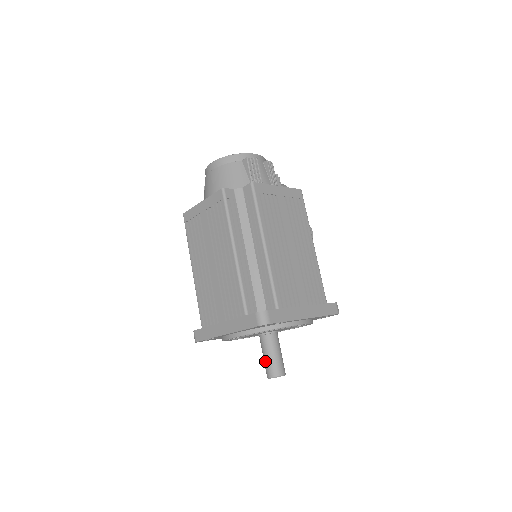
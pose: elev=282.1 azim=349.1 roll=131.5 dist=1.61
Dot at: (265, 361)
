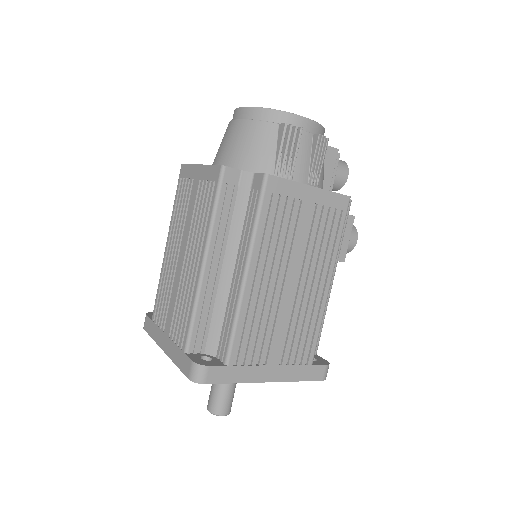
Dot at: (211, 389)
